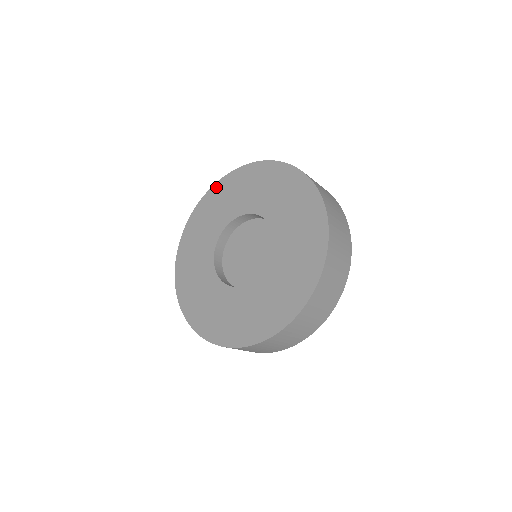
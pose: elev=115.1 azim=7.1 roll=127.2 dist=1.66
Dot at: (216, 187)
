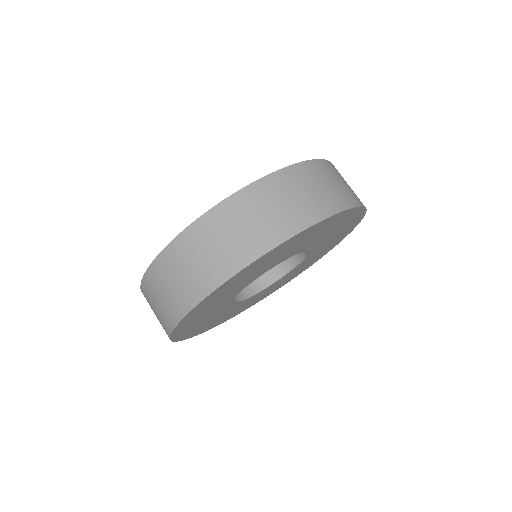
Dot at: occluded
